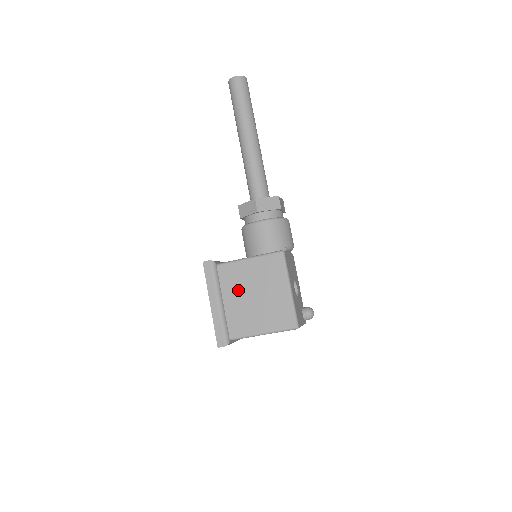
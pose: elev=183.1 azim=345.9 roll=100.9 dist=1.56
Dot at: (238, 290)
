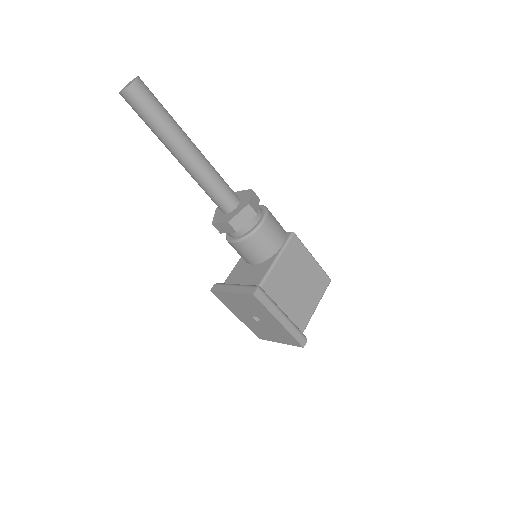
Dot at: (286, 291)
